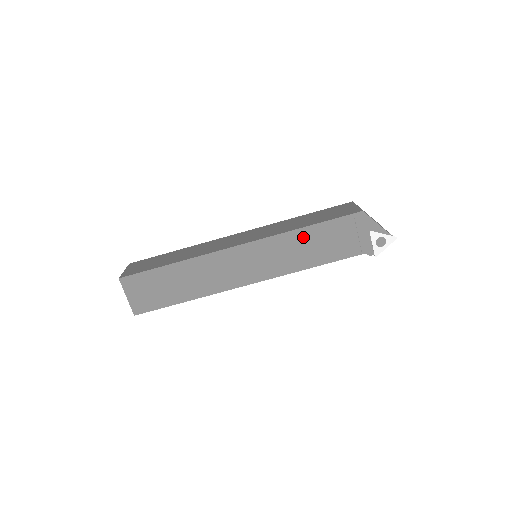
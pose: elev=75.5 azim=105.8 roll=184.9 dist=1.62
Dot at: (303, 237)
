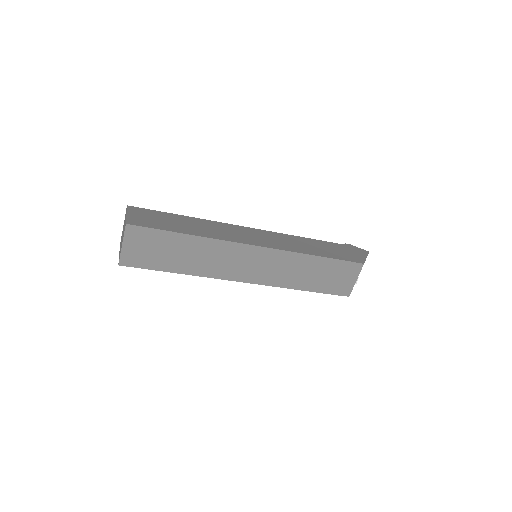
Dot at: occluded
